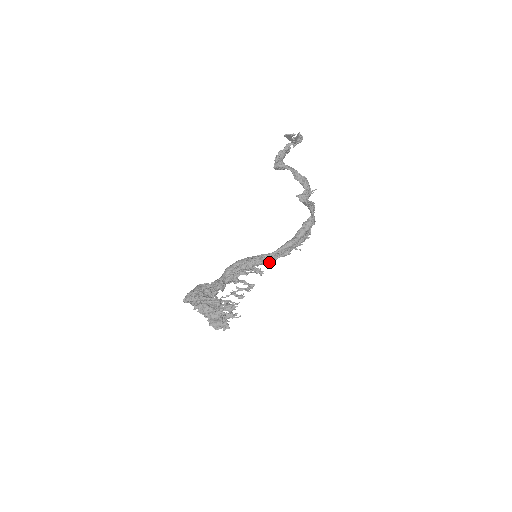
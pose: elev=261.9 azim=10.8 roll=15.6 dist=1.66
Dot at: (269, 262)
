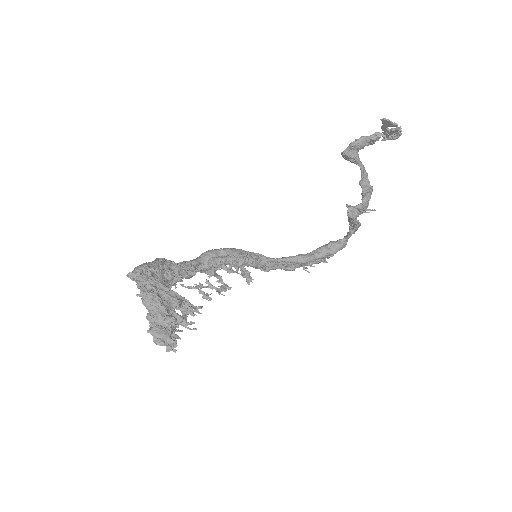
Dot at: (264, 268)
